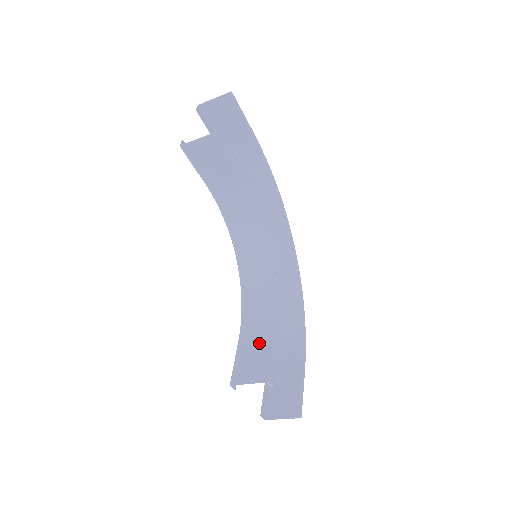
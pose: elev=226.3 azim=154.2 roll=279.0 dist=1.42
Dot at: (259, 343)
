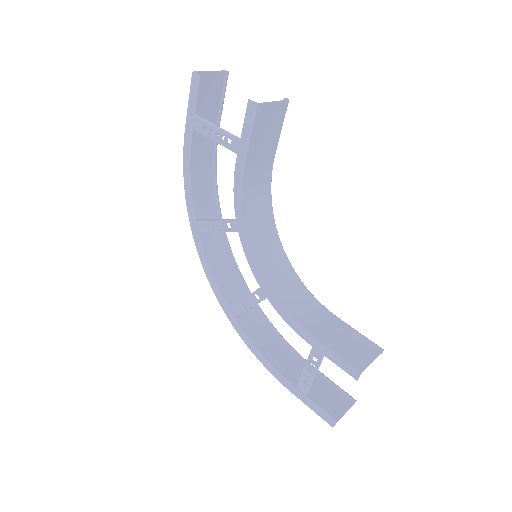
Dot at: (336, 329)
